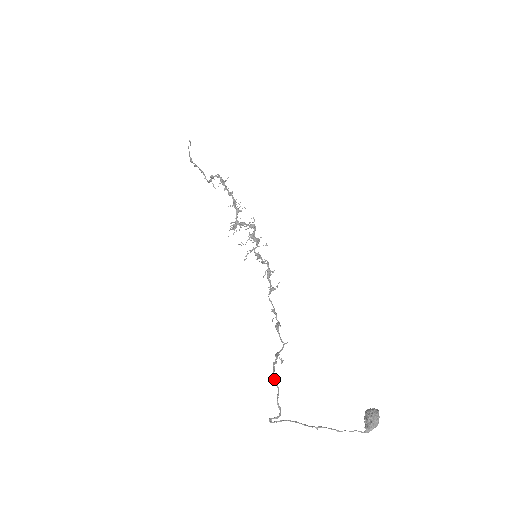
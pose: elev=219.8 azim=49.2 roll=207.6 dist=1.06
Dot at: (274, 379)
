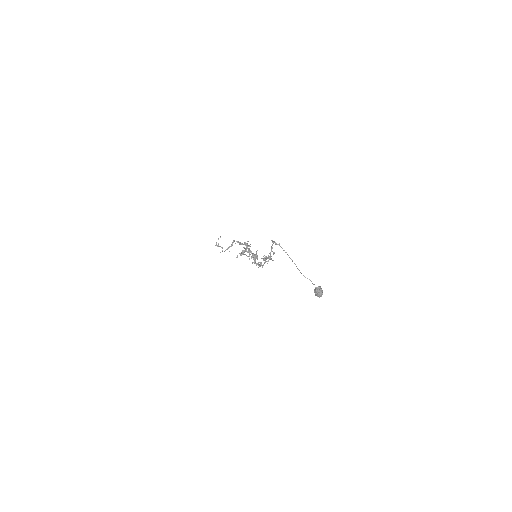
Dot at: occluded
